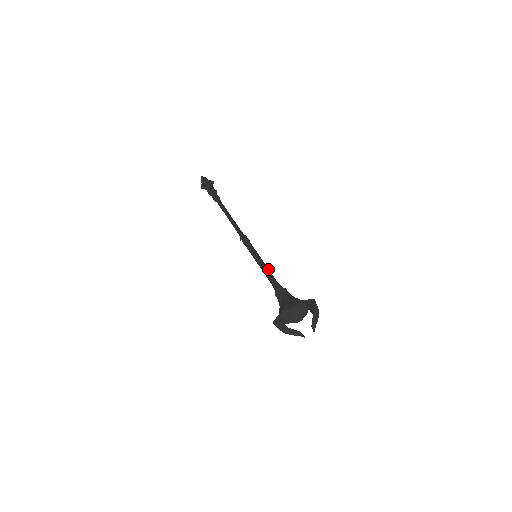
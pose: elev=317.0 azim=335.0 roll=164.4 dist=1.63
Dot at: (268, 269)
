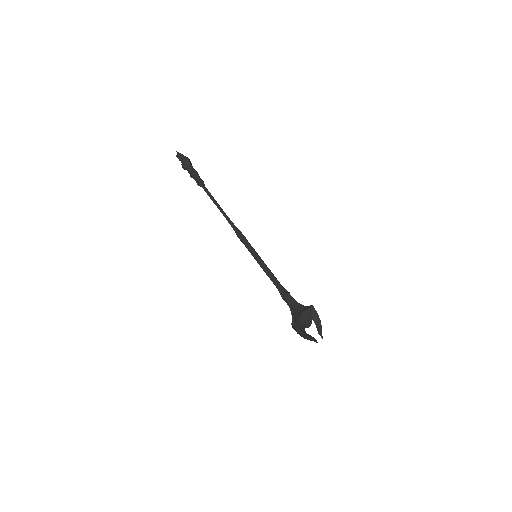
Dot at: (269, 272)
